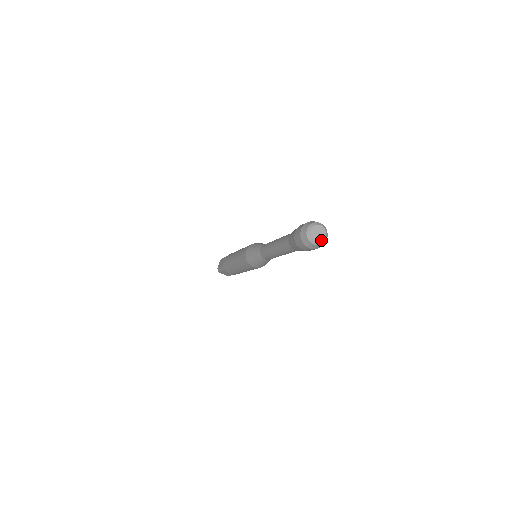
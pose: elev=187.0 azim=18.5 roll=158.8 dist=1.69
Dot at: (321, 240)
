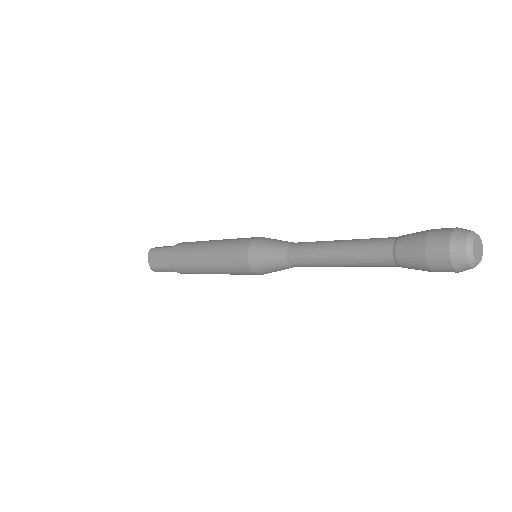
Dot at: (481, 257)
